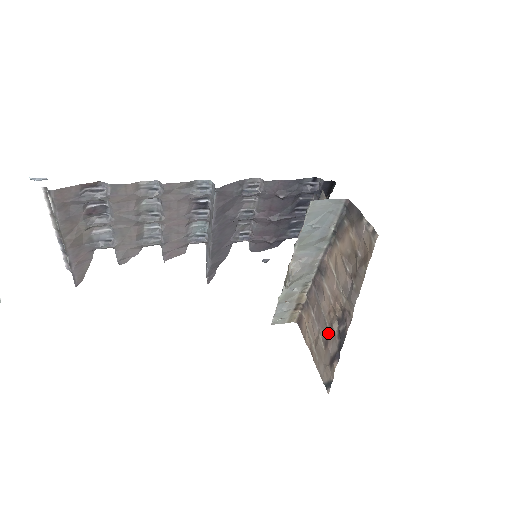
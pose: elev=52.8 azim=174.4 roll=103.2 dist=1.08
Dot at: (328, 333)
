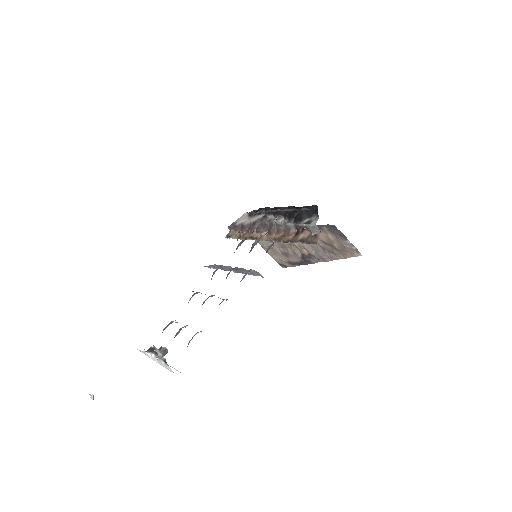
Dot at: (288, 252)
